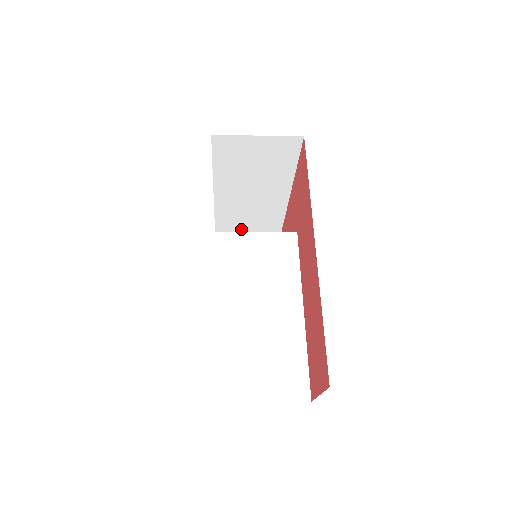
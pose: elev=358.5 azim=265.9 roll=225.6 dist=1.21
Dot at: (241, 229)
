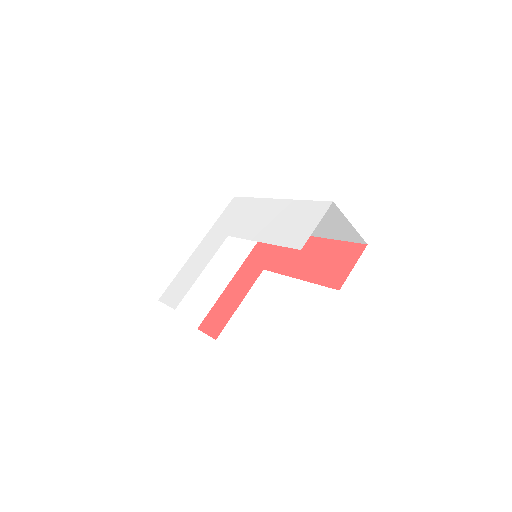
Dot at: (184, 297)
